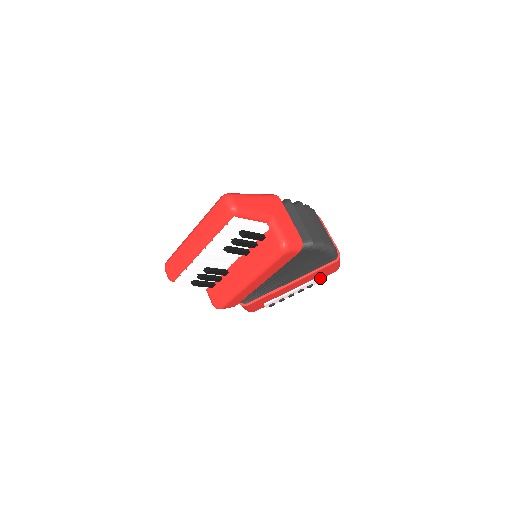
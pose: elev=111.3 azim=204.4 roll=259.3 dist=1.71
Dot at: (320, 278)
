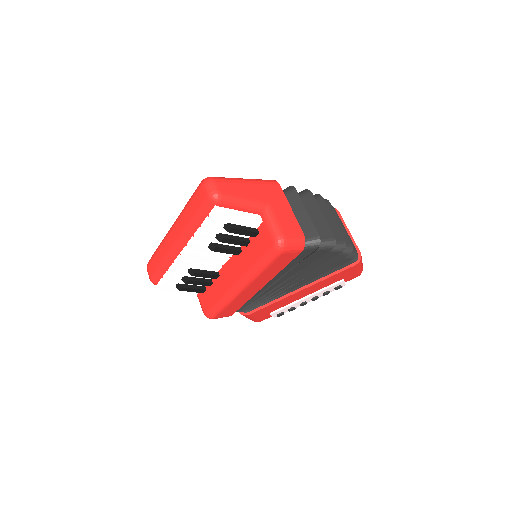
Dot at: (338, 284)
